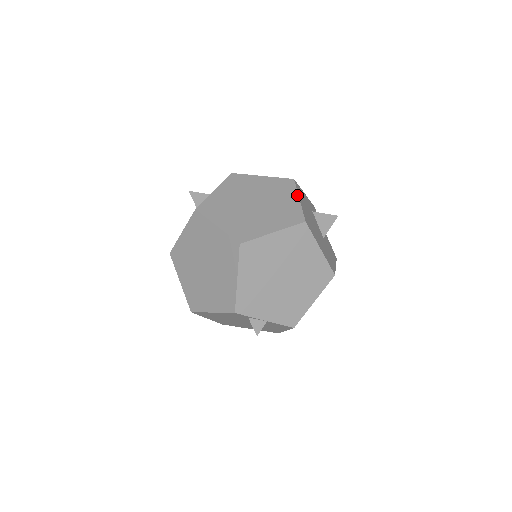
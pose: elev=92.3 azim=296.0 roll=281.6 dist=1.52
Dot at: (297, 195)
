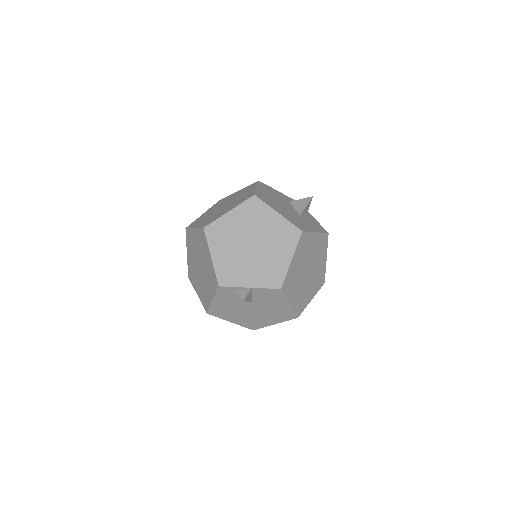
Dot at: (256, 186)
